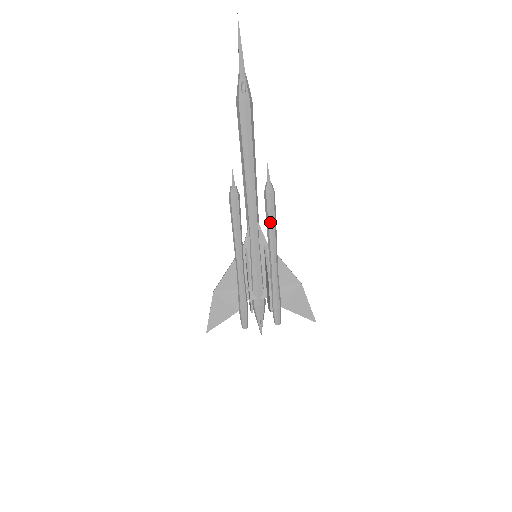
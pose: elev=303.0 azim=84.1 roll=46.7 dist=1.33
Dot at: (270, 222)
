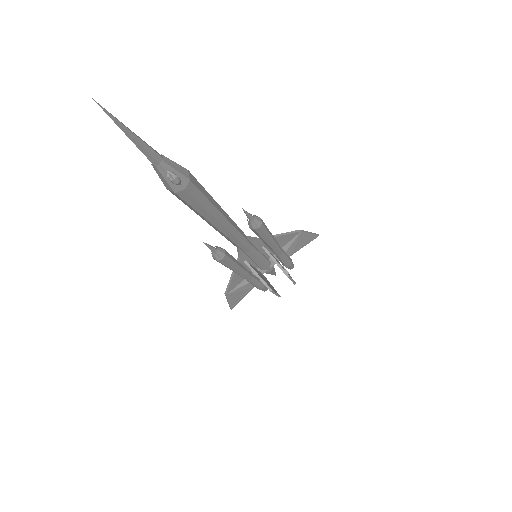
Dot at: (266, 240)
